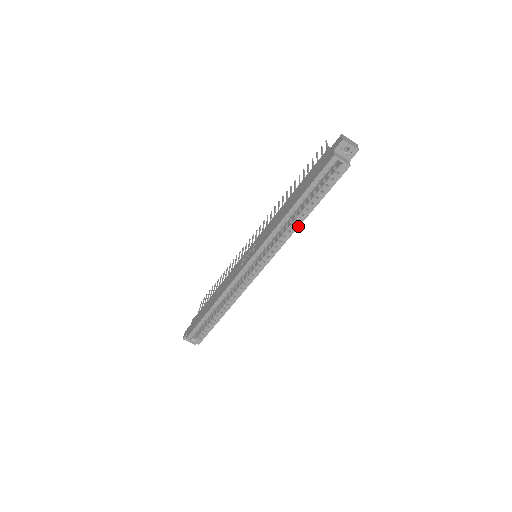
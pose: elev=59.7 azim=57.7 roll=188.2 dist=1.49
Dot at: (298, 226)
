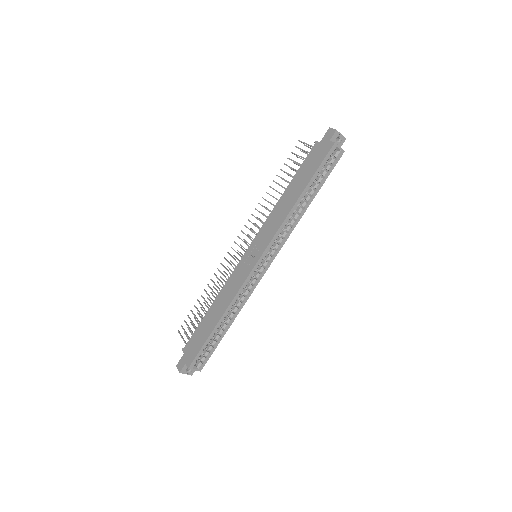
Dot at: (303, 214)
